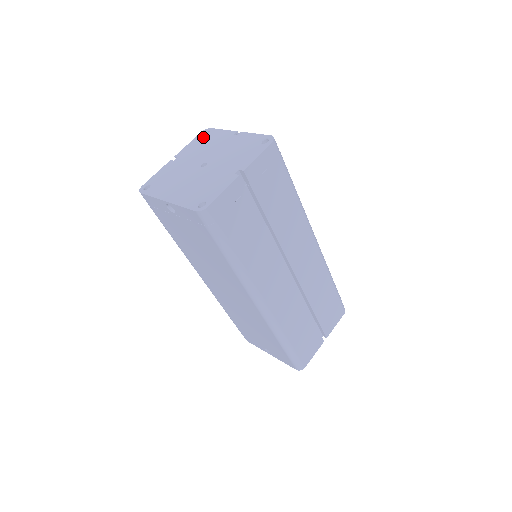
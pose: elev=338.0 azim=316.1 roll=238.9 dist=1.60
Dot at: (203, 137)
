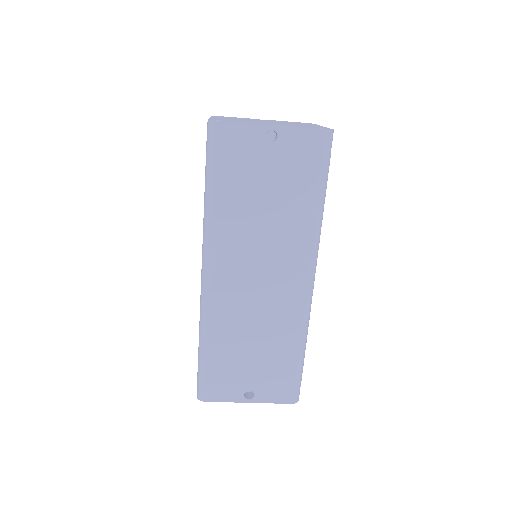
Dot at: occluded
